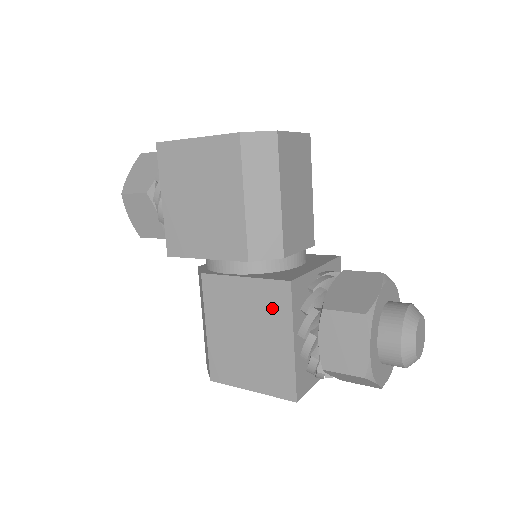
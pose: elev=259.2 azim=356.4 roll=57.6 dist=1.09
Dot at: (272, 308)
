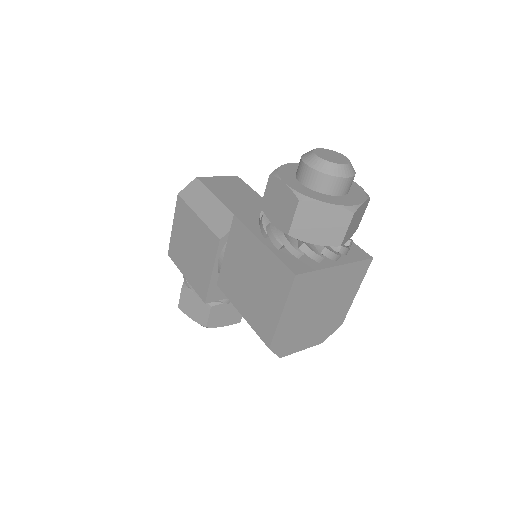
Dot at: (242, 243)
